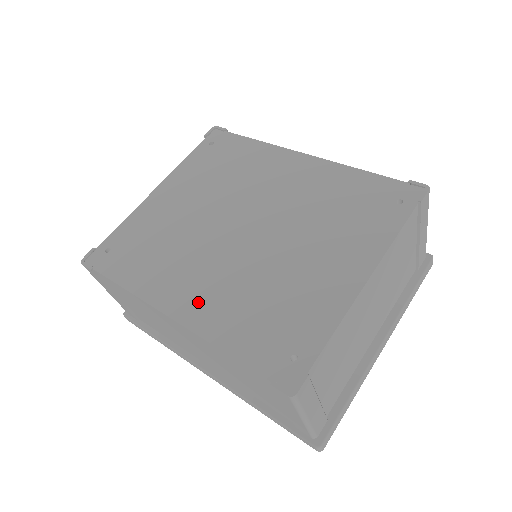
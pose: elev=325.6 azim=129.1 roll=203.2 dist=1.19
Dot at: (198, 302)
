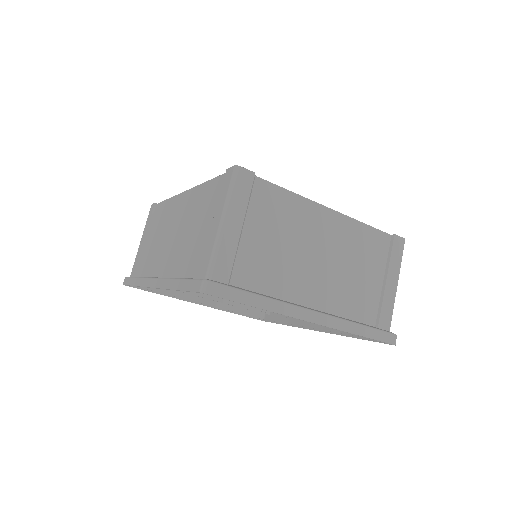
Dot at: occluded
